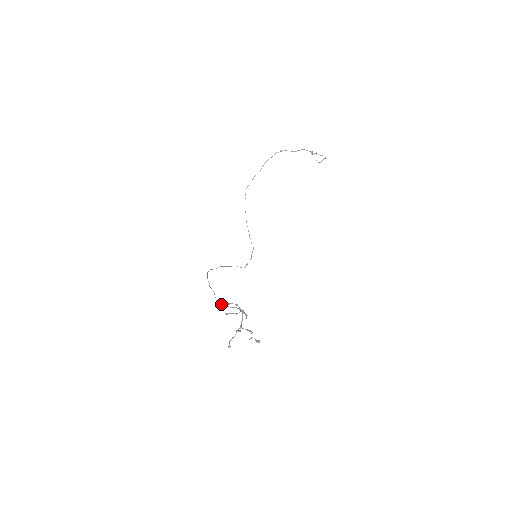
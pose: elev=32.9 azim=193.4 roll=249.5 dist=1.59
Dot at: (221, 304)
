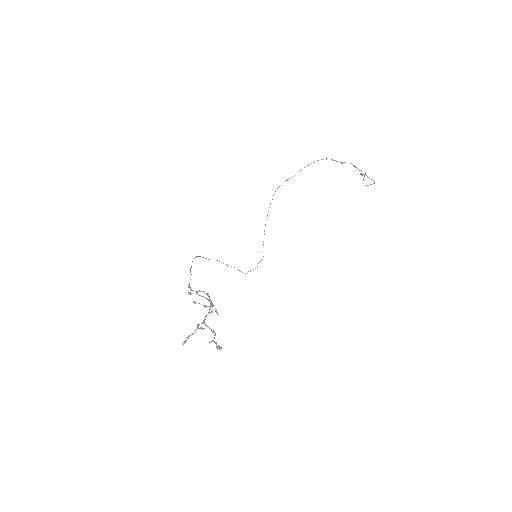
Dot at: occluded
